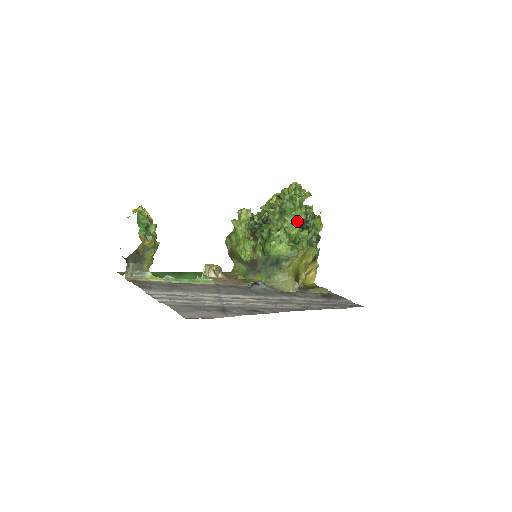
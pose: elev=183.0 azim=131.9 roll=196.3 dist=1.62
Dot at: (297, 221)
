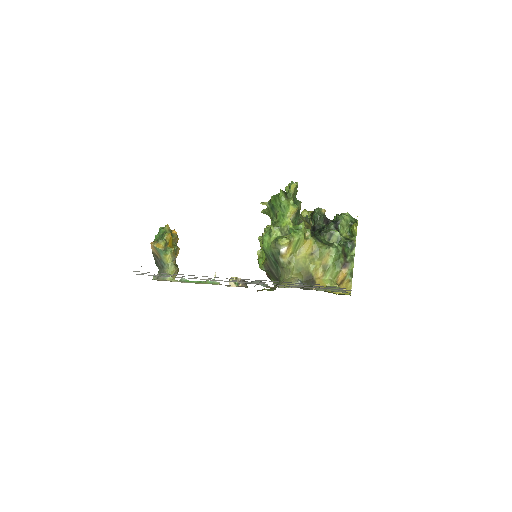
Dot at: (287, 213)
